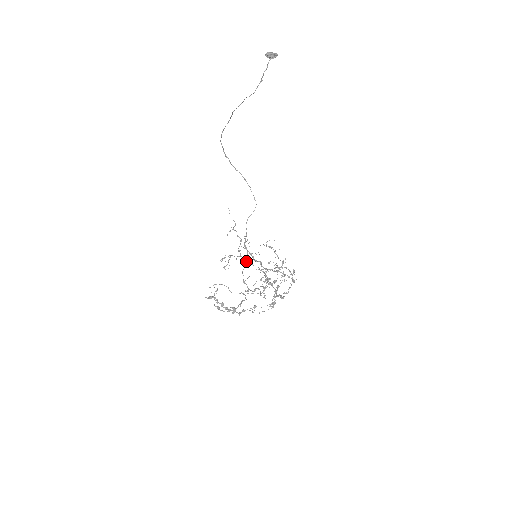
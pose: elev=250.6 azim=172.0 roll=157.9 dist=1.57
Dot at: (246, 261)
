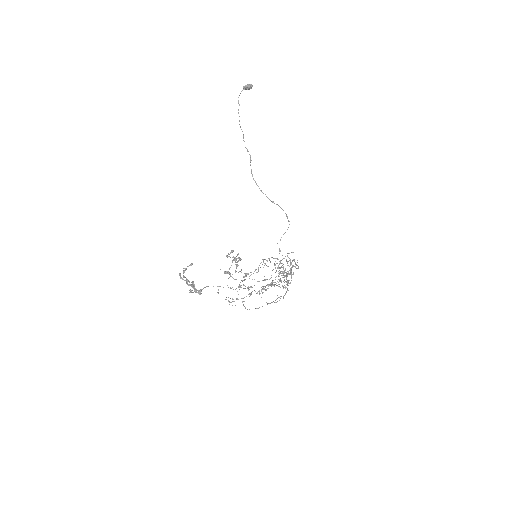
Dot at: (258, 271)
